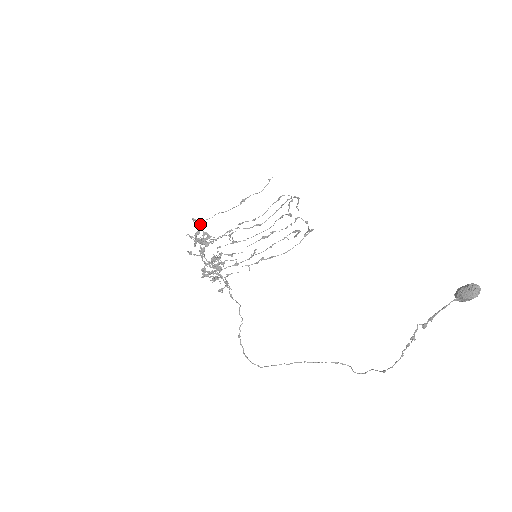
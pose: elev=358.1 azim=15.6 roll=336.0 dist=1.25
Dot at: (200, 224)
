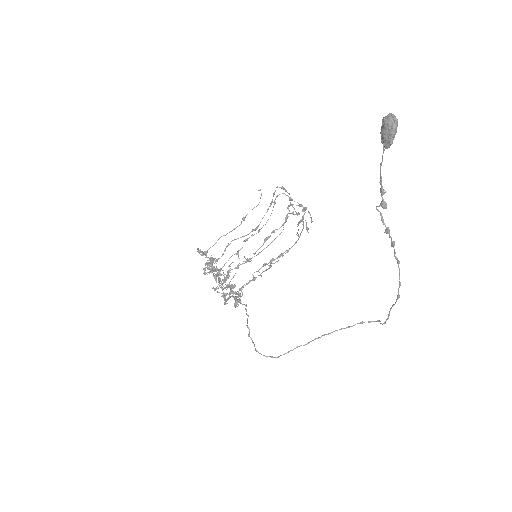
Dot at: (199, 251)
